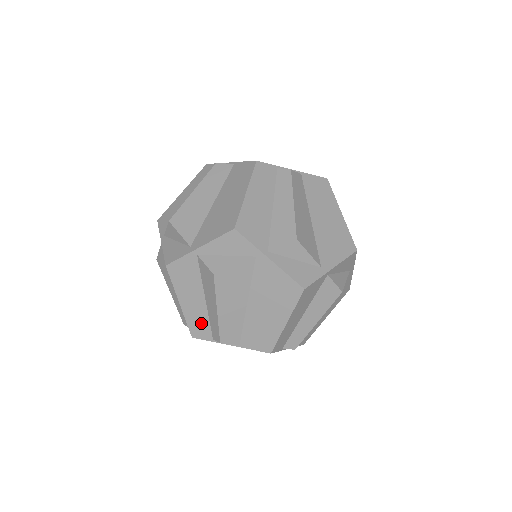
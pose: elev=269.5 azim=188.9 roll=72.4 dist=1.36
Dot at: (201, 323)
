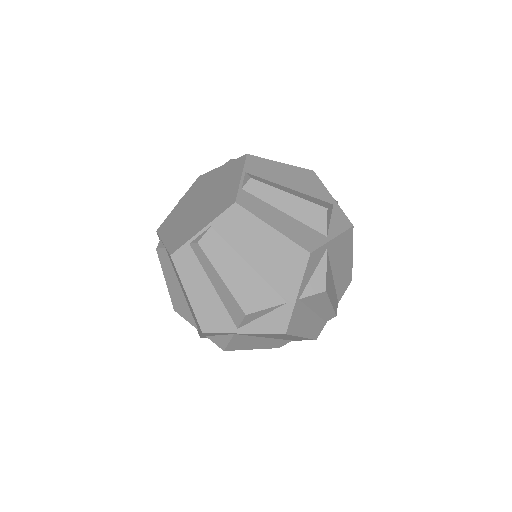
Dot at: (317, 326)
